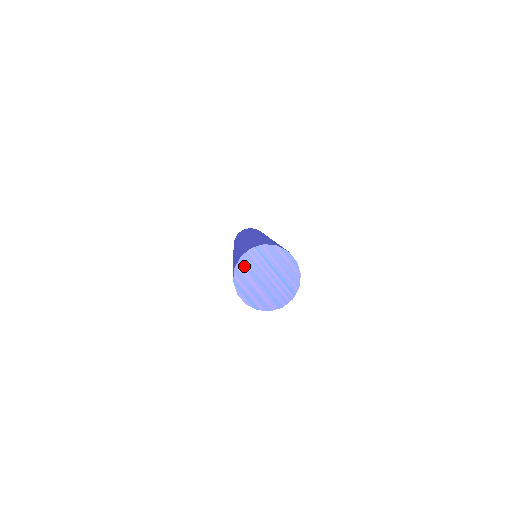
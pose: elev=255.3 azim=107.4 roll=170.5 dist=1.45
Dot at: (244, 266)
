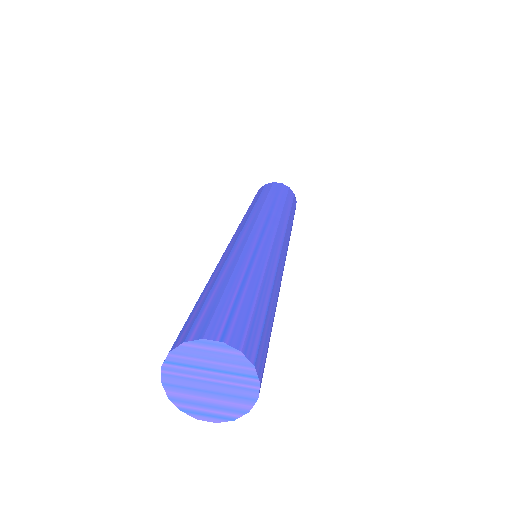
Dot at: (174, 389)
